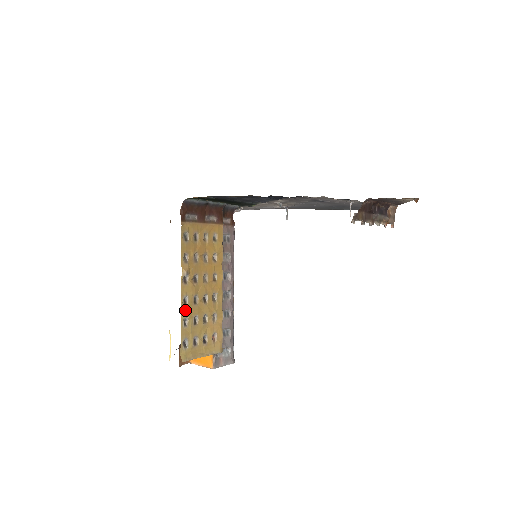
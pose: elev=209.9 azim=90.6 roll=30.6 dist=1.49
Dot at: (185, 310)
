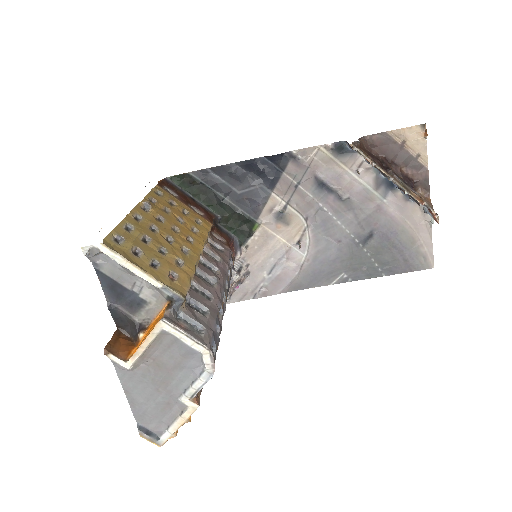
Dot at: (133, 222)
